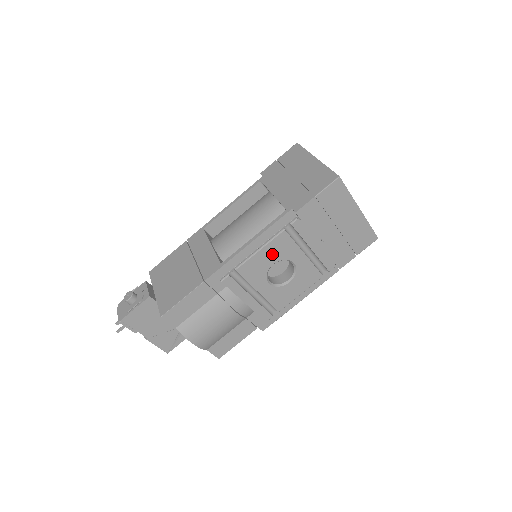
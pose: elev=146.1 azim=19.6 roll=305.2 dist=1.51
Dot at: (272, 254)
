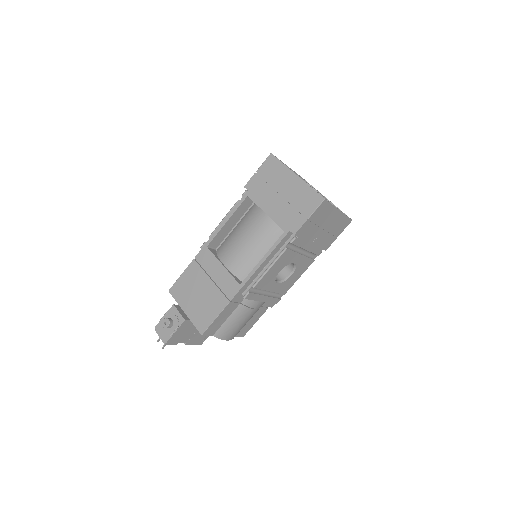
Dot at: (279, 266)
